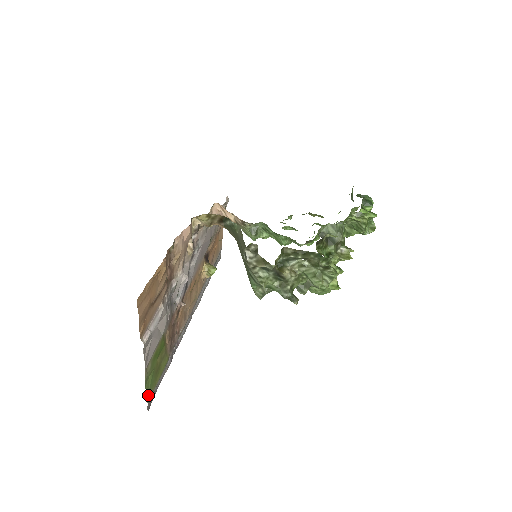
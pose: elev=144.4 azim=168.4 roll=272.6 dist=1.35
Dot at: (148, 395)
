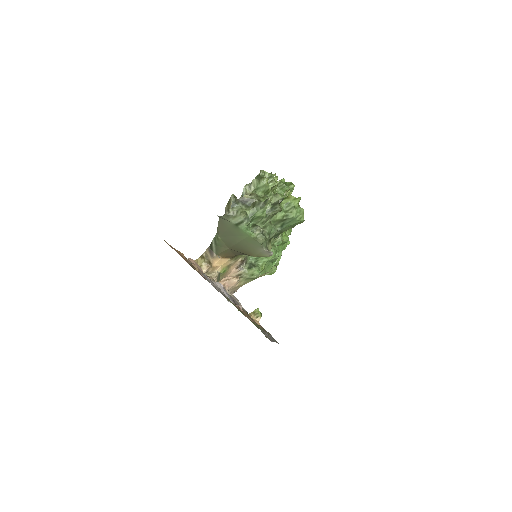
Dot at: occluded
